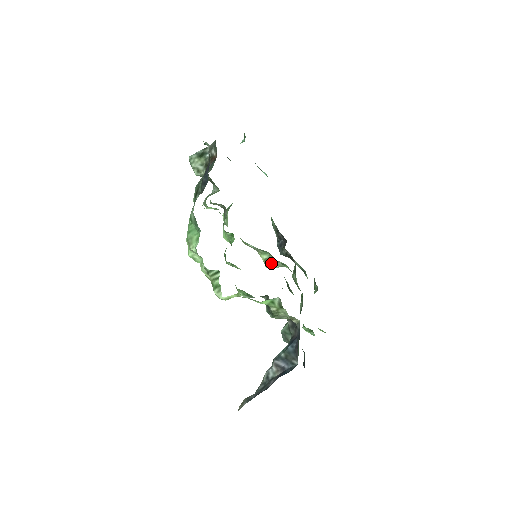
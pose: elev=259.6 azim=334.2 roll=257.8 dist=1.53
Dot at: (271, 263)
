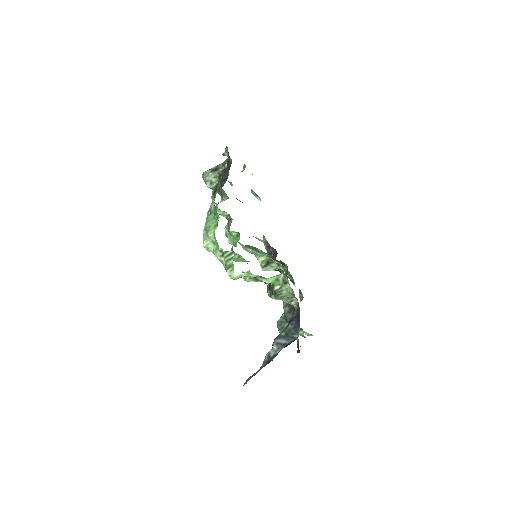
Dot at: (267, 265)
